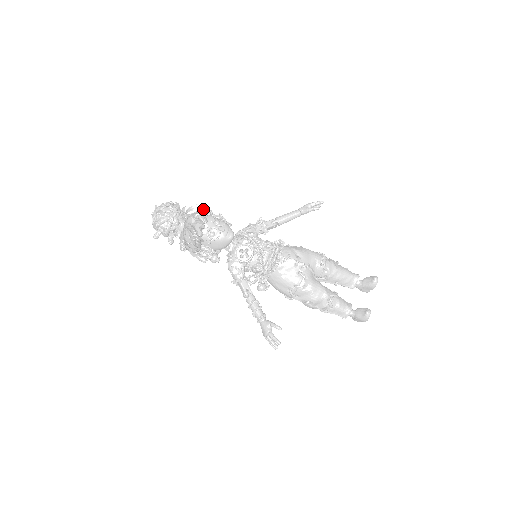
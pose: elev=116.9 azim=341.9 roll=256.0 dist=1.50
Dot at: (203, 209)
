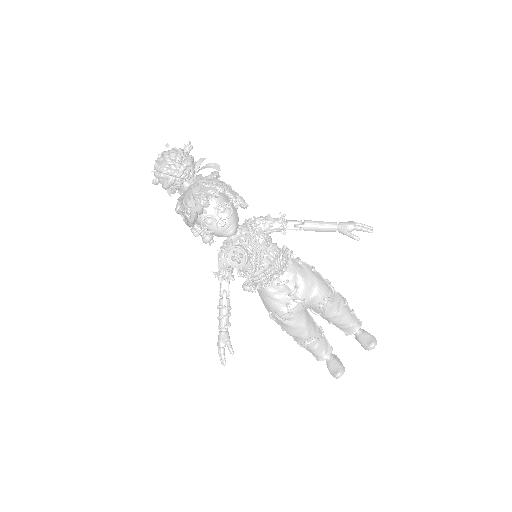
Dot at: (214, 185)
